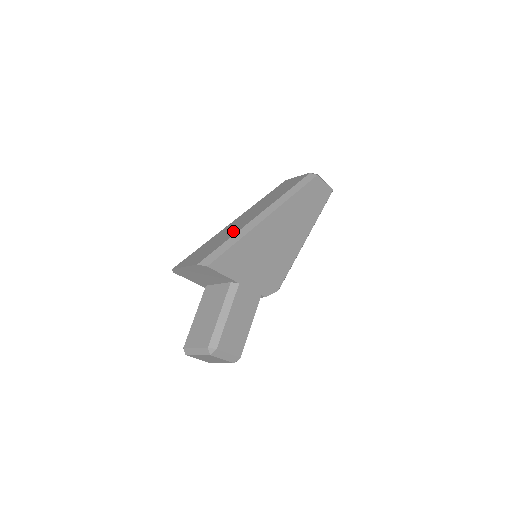
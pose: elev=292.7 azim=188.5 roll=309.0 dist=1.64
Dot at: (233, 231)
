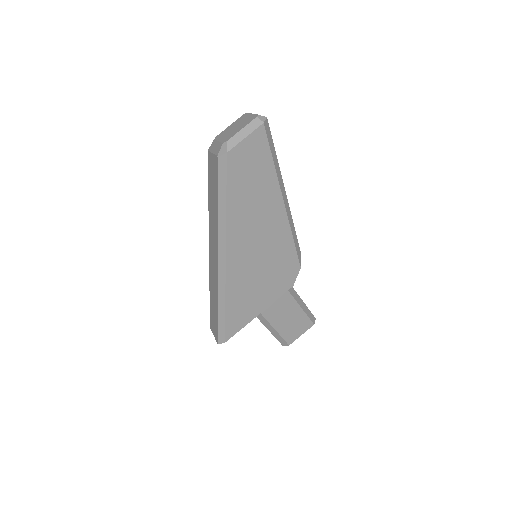
Dot at: (215, 291)
